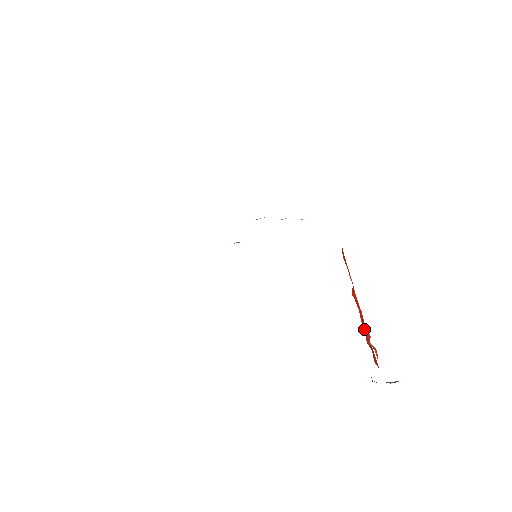
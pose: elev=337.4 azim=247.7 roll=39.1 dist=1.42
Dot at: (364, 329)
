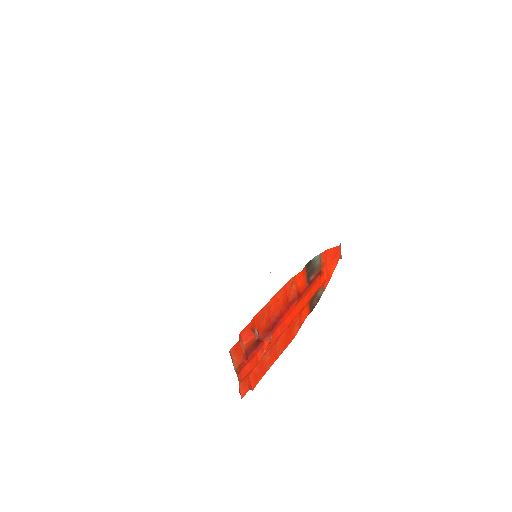
Dot at: (268, 325)
